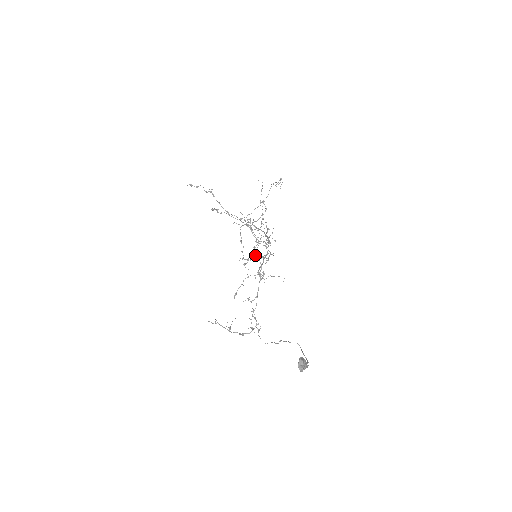
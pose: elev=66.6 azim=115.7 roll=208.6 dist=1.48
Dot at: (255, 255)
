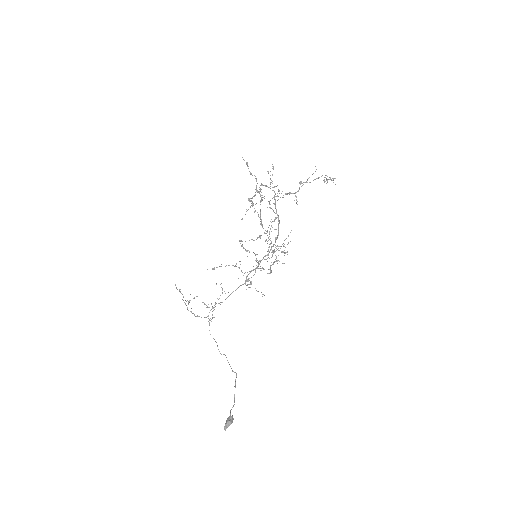
Dot at: (256, 254)
